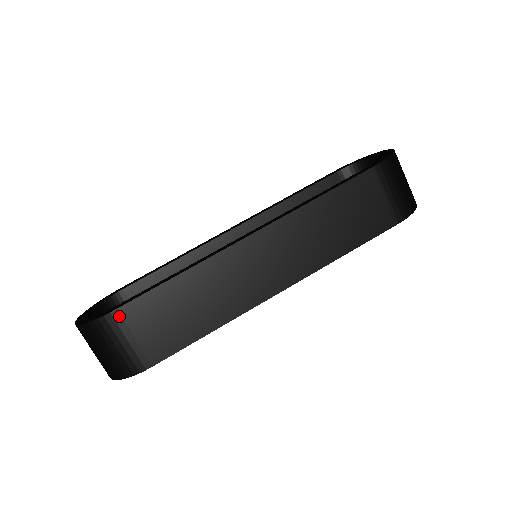
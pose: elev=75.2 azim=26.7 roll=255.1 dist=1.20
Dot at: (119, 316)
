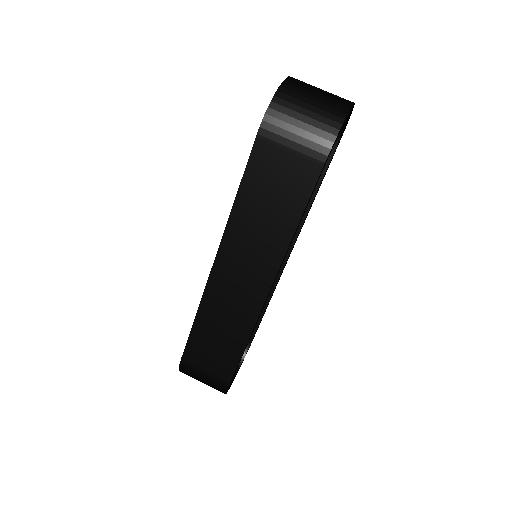
Dot at: (186, 362)
